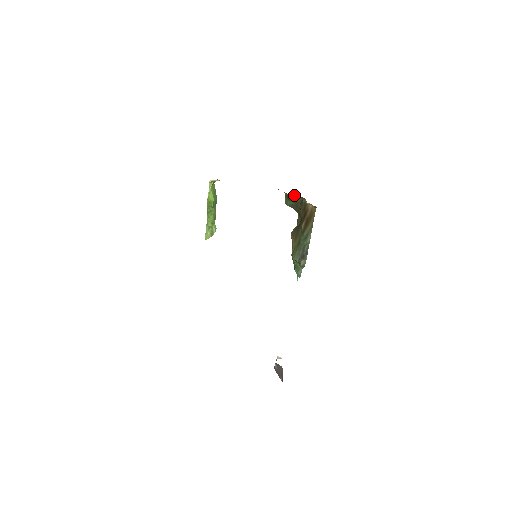
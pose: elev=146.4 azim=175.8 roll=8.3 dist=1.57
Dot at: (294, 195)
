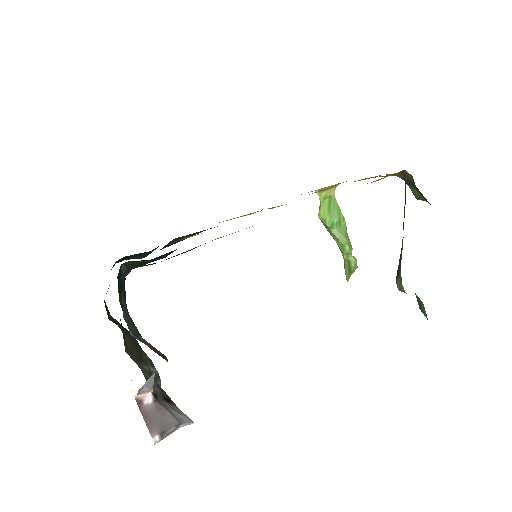
Dot at: occluded
